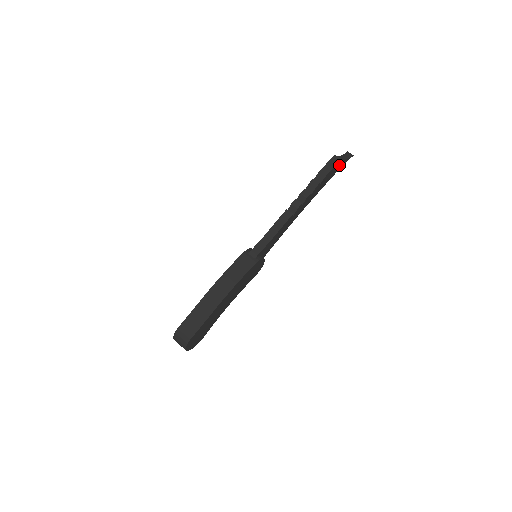
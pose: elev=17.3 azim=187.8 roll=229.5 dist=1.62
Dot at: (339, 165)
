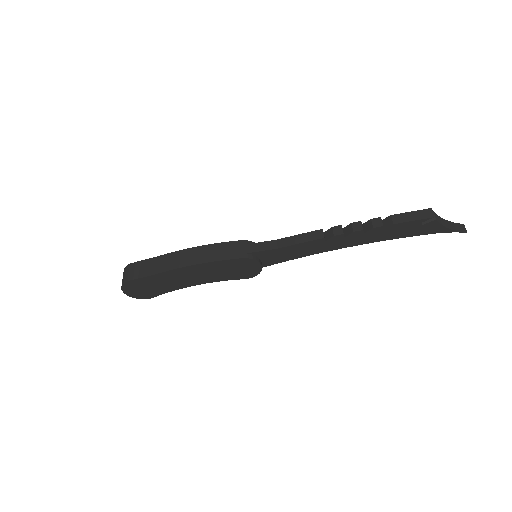
Dot at: (431, 226)
